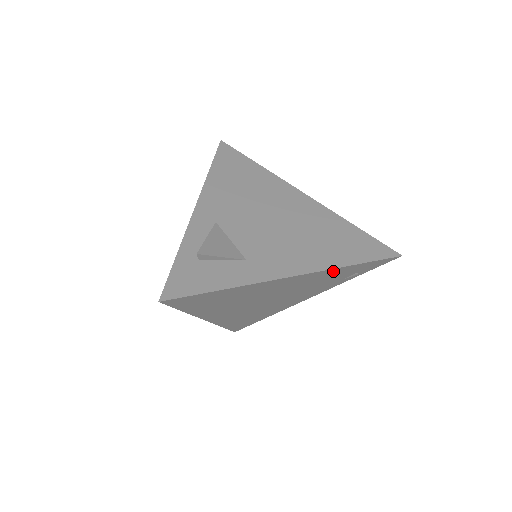
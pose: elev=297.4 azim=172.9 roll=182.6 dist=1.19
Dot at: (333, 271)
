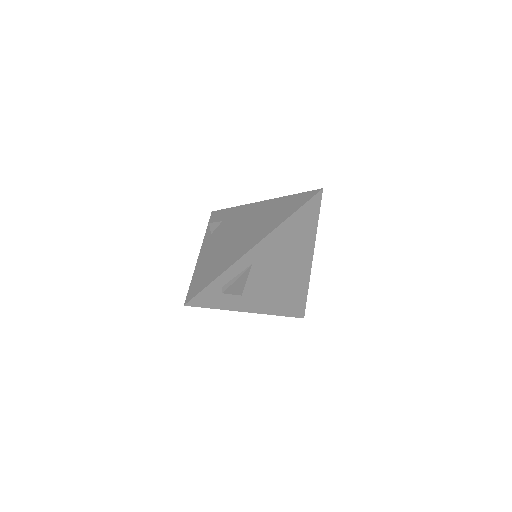
Dot at: occluded
